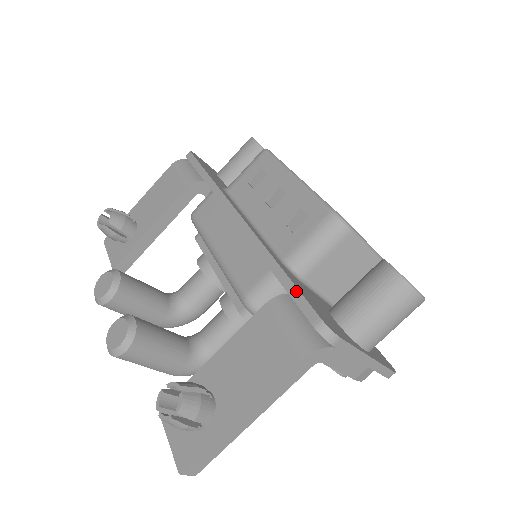
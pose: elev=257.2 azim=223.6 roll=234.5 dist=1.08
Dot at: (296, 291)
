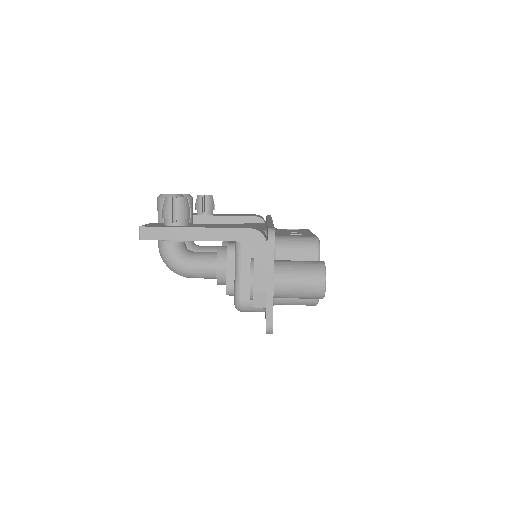
Dot at: (272, 225)
